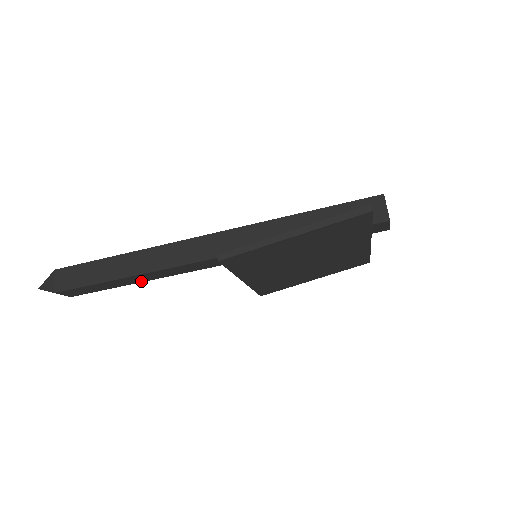
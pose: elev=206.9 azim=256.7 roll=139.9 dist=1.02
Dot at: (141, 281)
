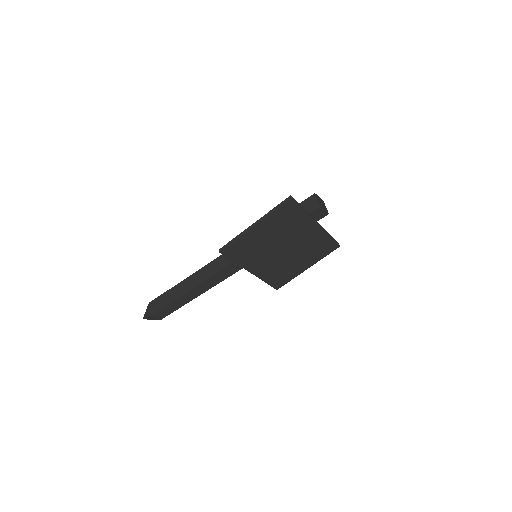
Dot at: (198, 295)
